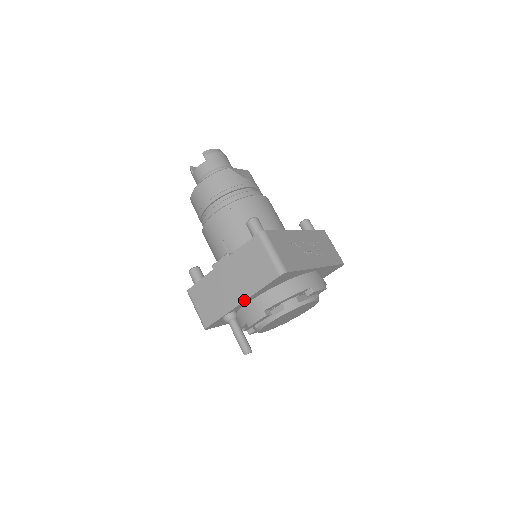
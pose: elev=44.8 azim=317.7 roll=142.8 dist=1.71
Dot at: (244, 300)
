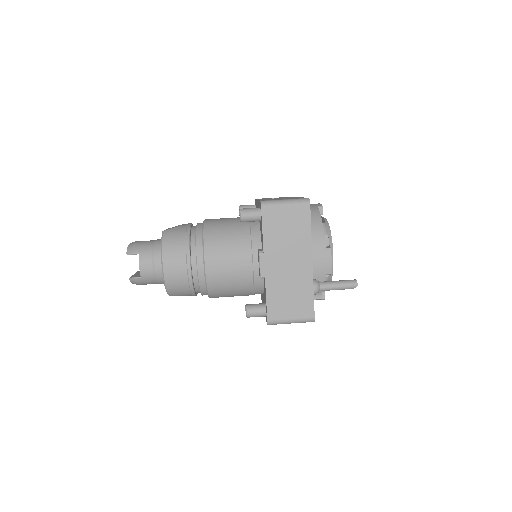
Dot at: (311, 255)
